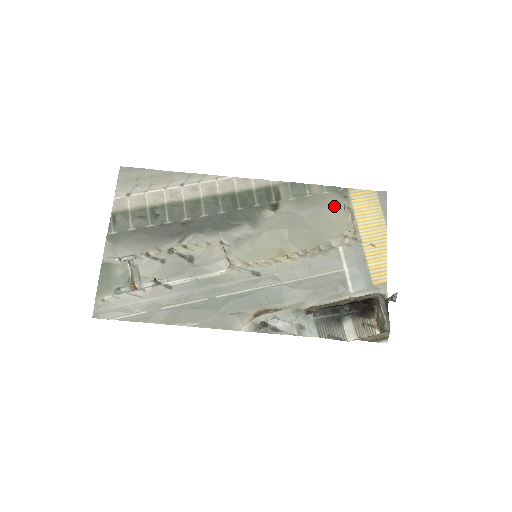
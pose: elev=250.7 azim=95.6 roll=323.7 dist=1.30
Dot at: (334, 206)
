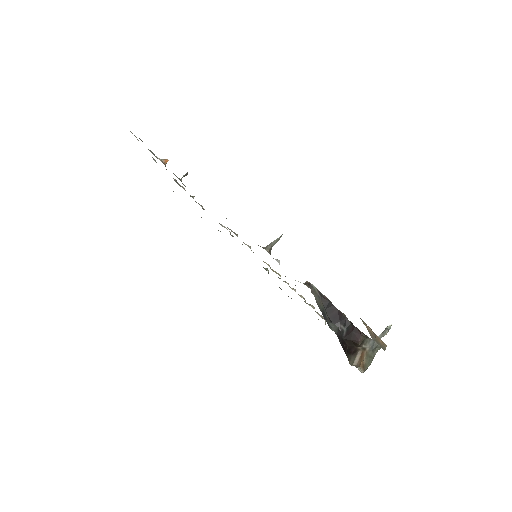
Dot at: occluded
